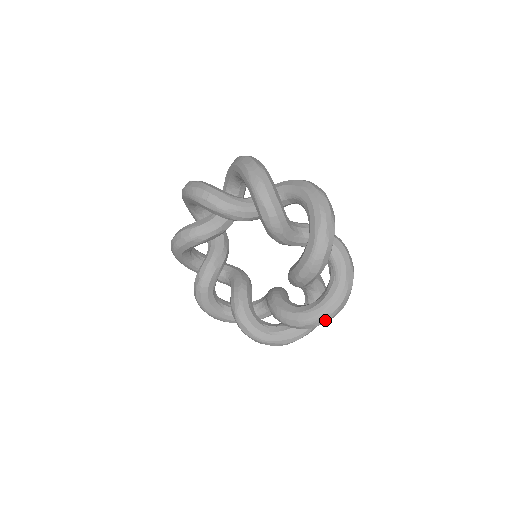
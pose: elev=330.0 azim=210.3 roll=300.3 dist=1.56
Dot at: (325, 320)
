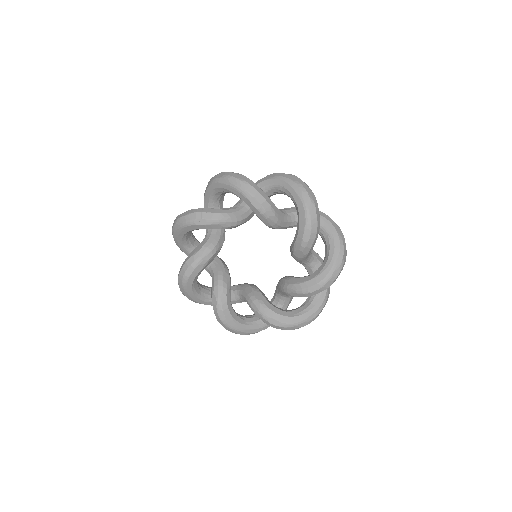
Dot at: (338, 272)
